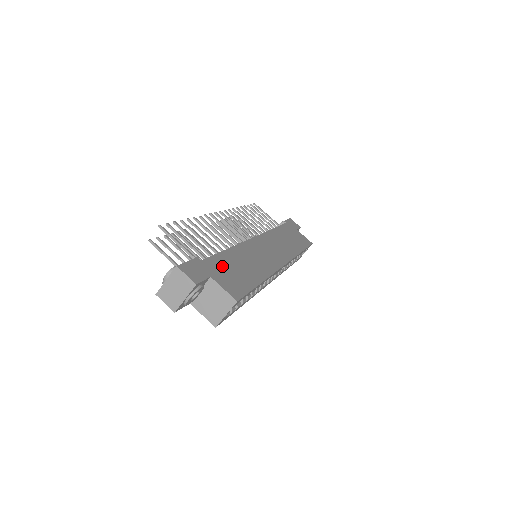
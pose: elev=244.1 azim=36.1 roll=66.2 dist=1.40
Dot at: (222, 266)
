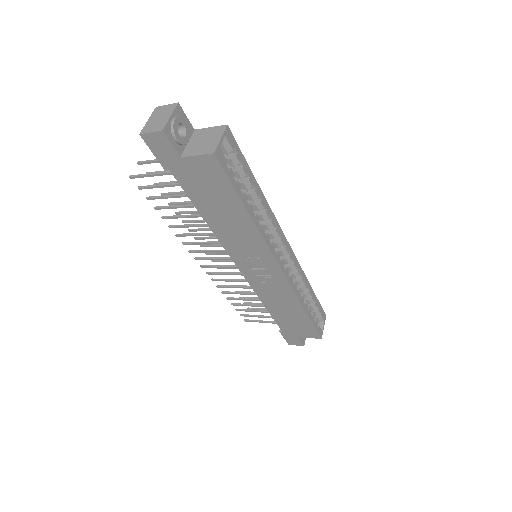
Dot at: occluded
